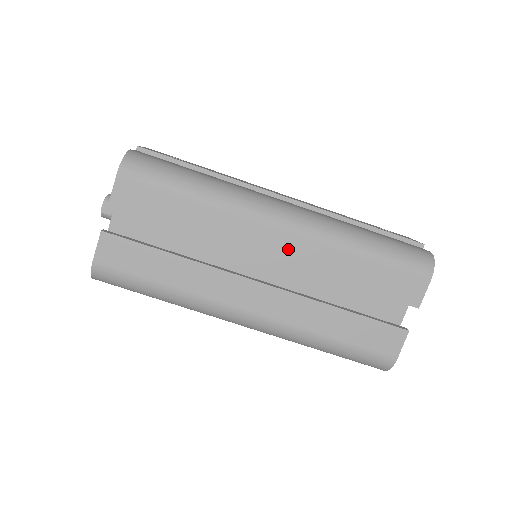
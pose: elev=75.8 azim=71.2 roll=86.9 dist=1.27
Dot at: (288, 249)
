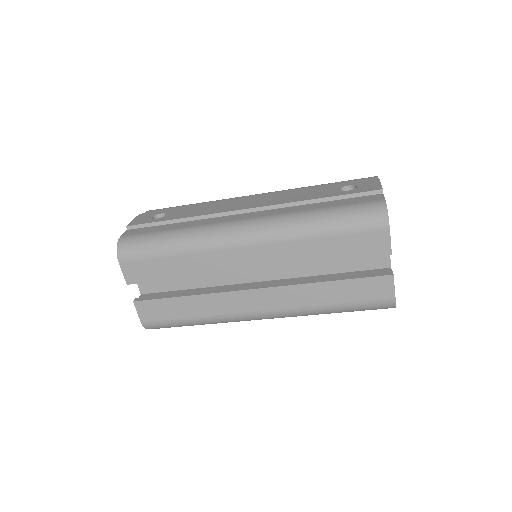
Dot at: (261, 258)
